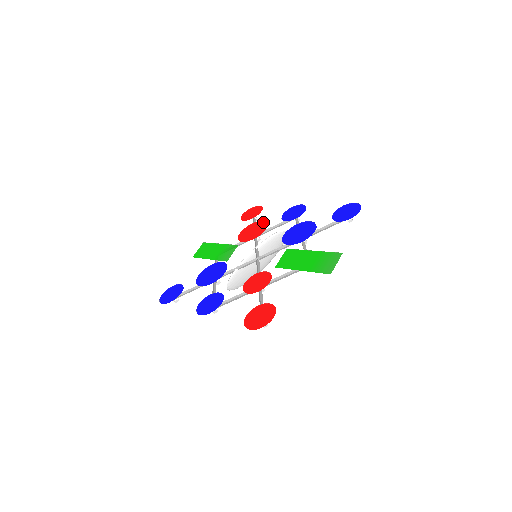
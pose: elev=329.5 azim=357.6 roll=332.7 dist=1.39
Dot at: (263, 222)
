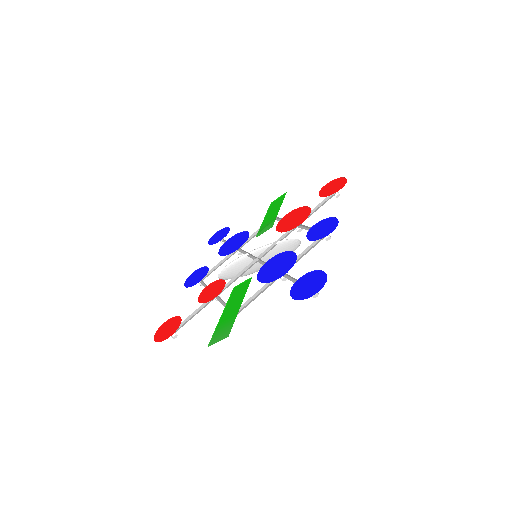
Dot at: (307, 215)
